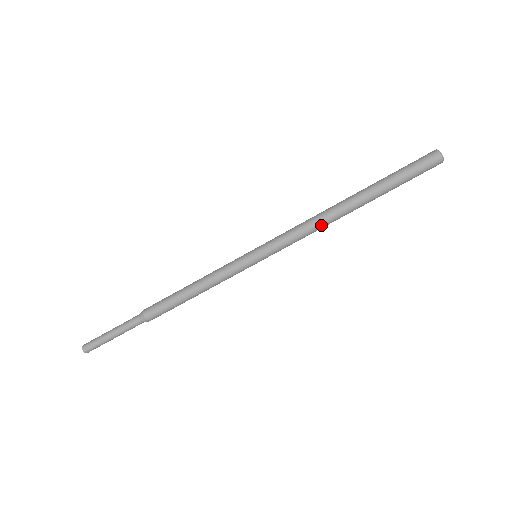
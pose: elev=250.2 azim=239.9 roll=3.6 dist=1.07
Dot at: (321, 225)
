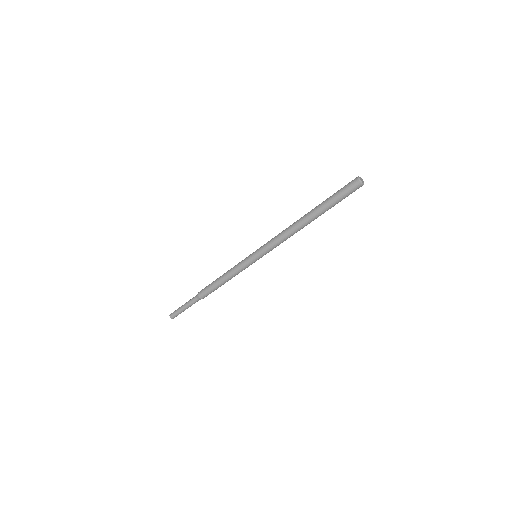
Dot at: occluded
